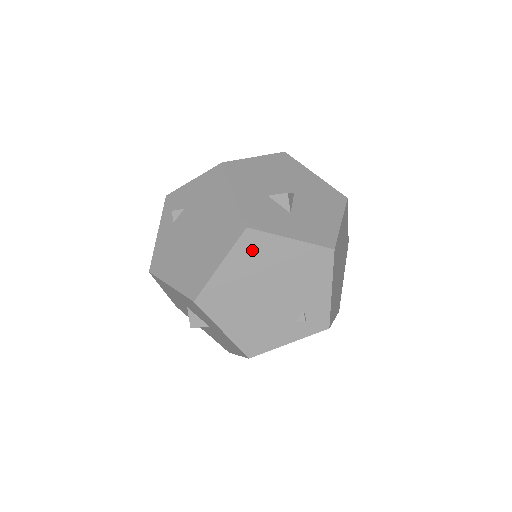
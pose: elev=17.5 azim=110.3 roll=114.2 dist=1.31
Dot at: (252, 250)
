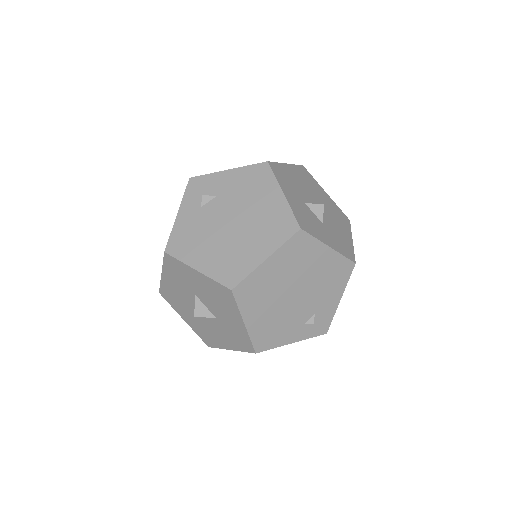
Dot at: (297, 250)
